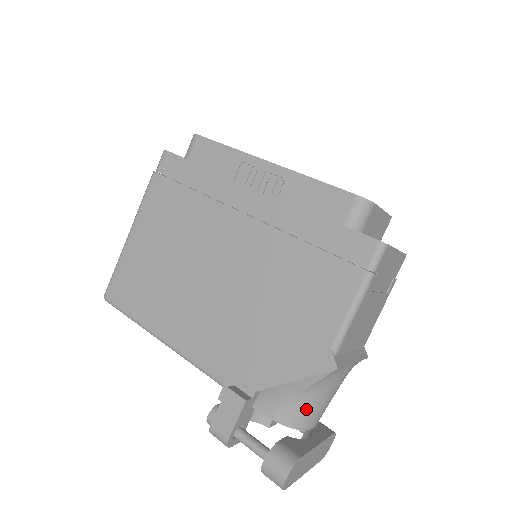
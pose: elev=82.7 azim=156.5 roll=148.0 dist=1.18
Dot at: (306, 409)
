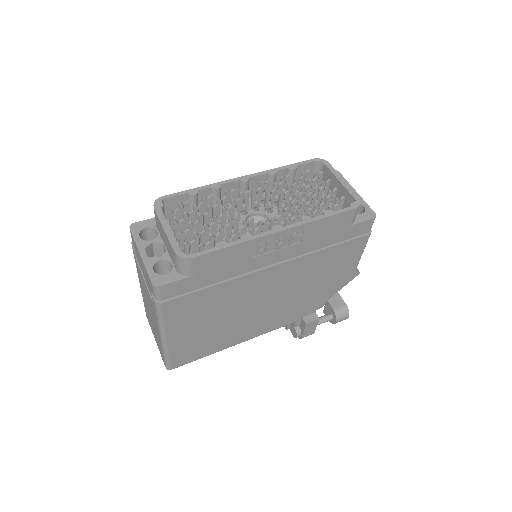
Dot at: occluded
